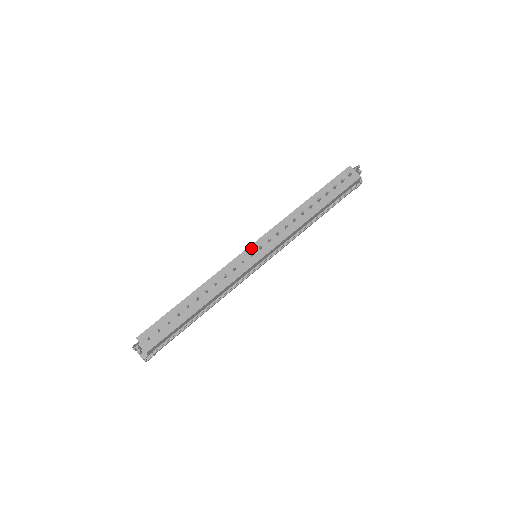
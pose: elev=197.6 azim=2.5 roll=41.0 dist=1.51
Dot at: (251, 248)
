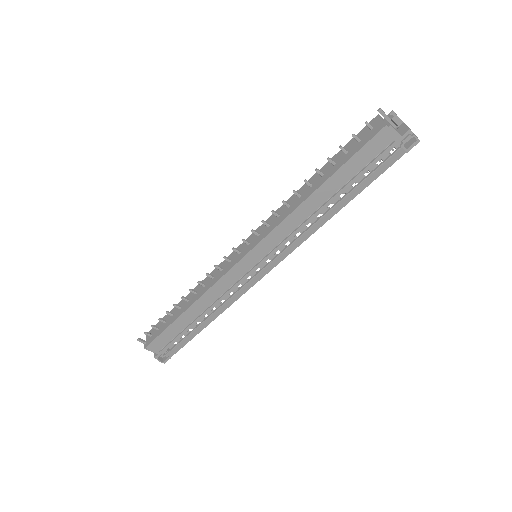
Dot at: (242, 244)
